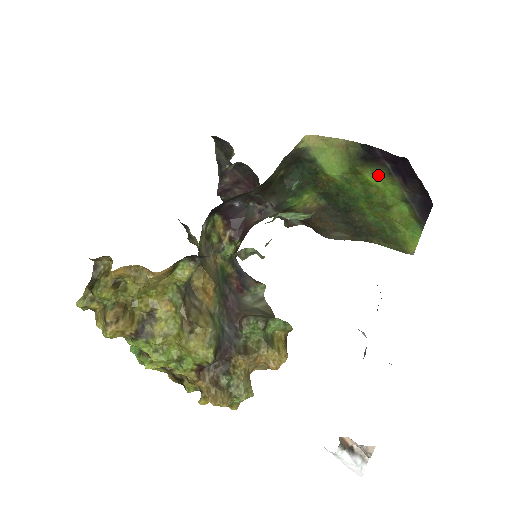
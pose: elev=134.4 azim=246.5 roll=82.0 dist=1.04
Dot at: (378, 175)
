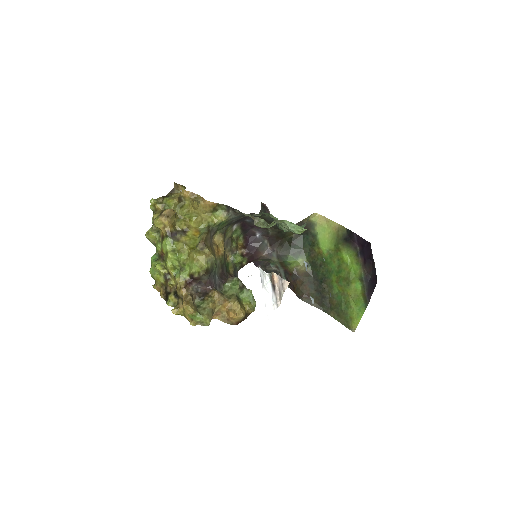
Dot at: (350, 255)
